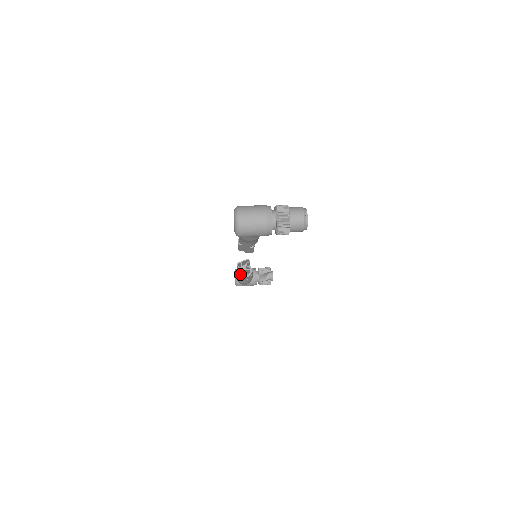
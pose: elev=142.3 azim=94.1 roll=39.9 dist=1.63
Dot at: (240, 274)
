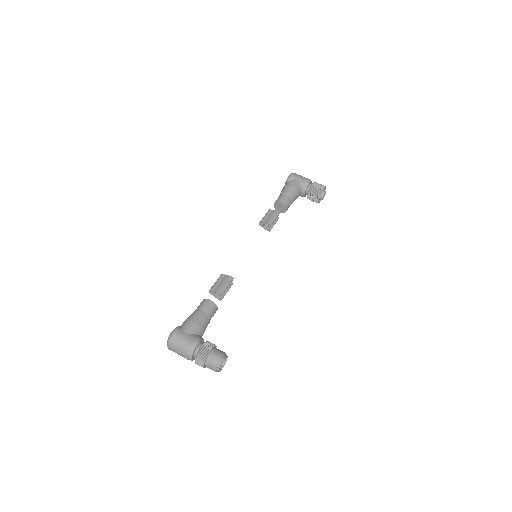
Dot at: (275, 208)
